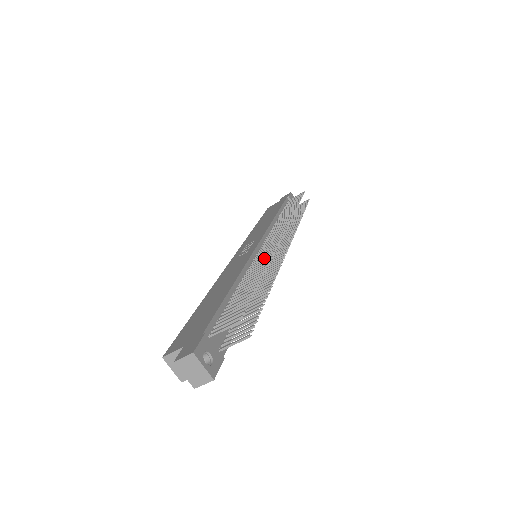
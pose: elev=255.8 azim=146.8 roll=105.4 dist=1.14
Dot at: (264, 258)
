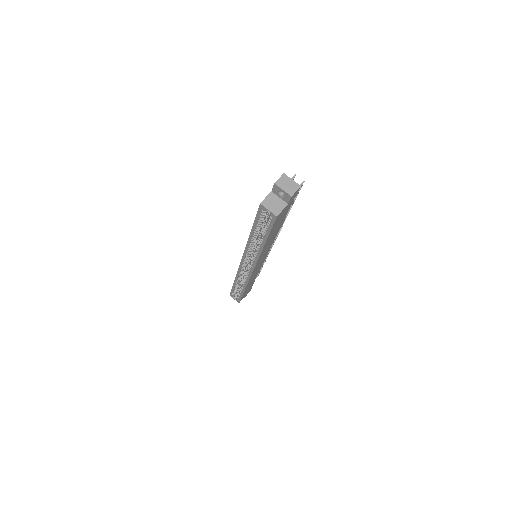
Dot at: occluded
